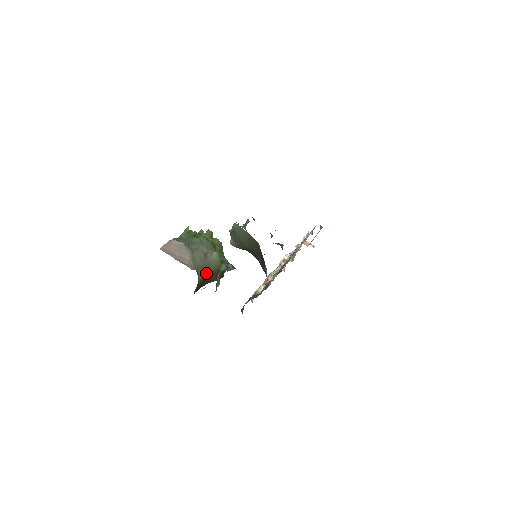
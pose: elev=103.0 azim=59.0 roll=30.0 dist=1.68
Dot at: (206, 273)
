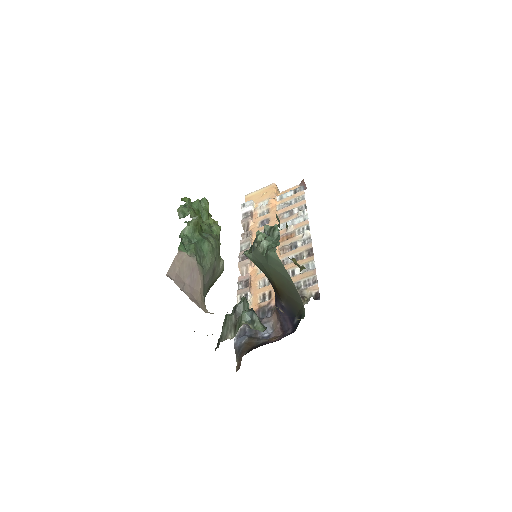
Dot at: (206, 294)
